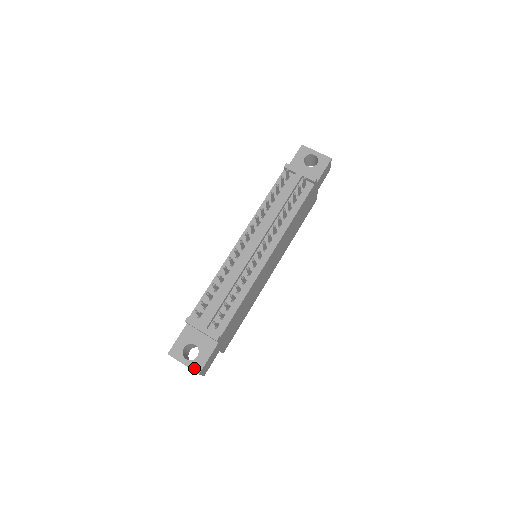
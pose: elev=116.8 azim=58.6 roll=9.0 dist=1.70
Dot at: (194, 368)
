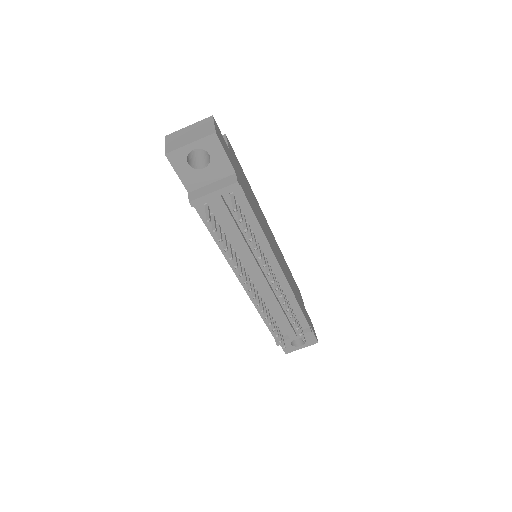
Dot at: (311, 344)
